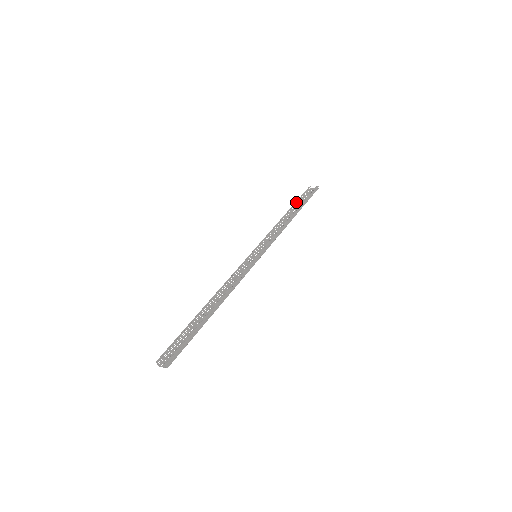
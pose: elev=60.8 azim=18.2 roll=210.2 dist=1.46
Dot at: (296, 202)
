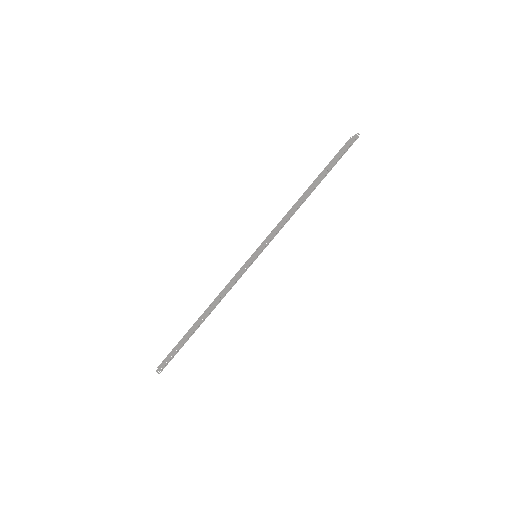
Dot at: occluded
